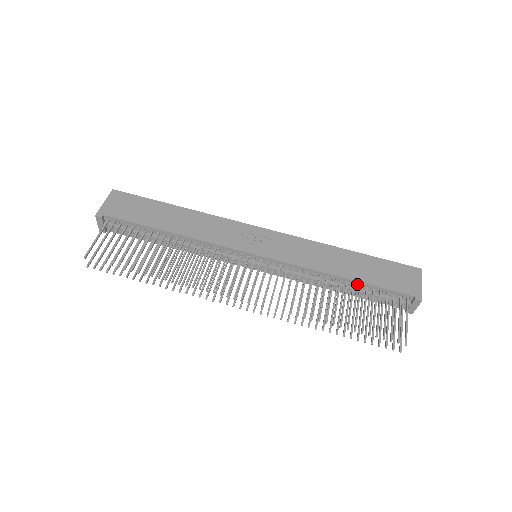
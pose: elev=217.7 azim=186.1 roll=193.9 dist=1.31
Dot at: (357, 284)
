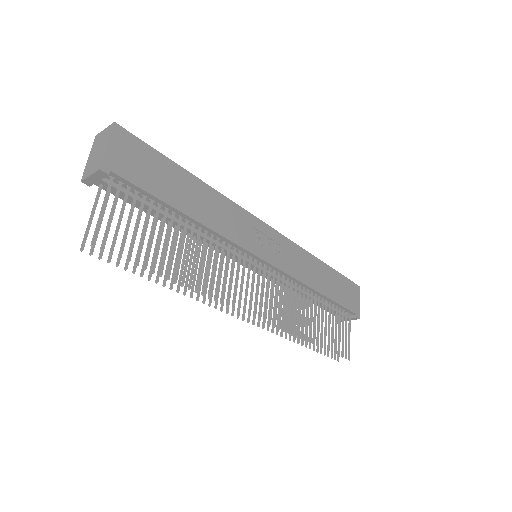
Dot at: (326, 299)
